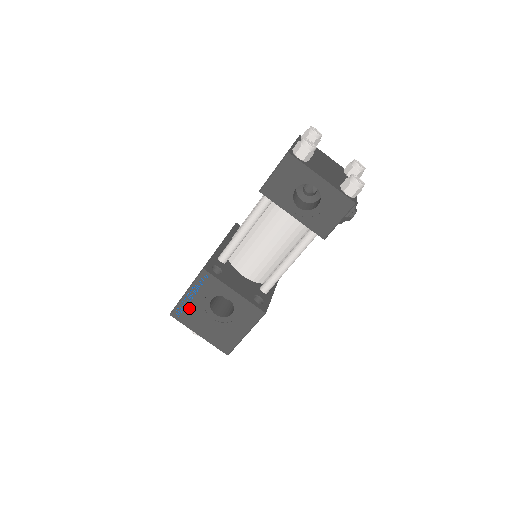
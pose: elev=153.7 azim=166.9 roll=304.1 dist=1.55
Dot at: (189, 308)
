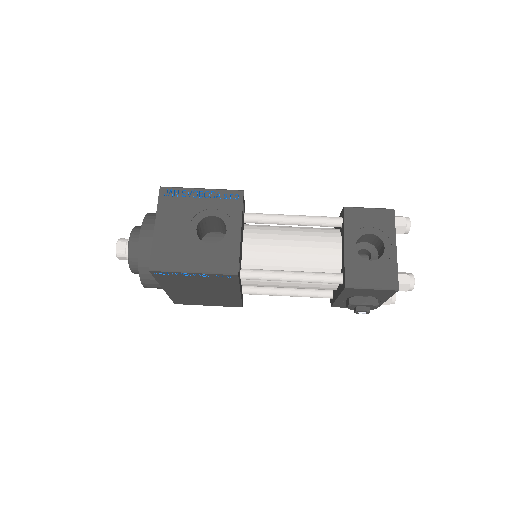
Dot at: (184, 200)
